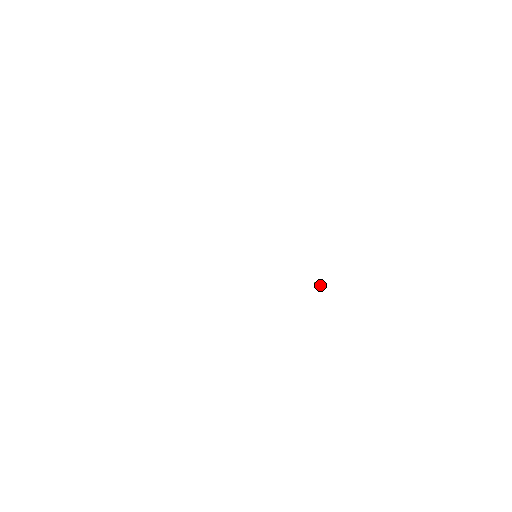
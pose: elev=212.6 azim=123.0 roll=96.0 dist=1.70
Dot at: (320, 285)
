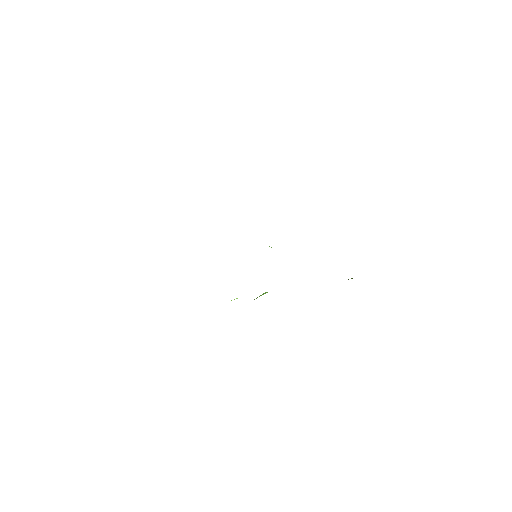
Dot at: occluded
